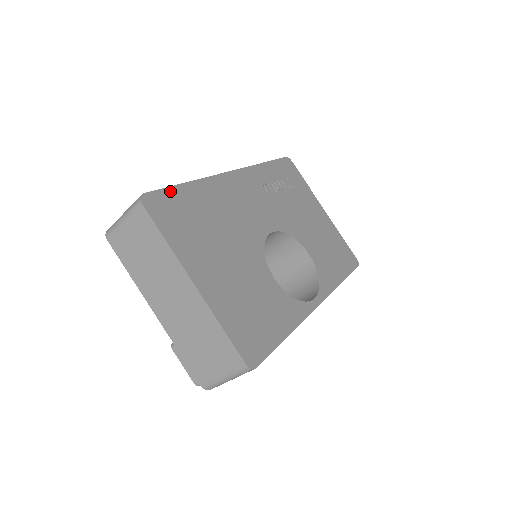
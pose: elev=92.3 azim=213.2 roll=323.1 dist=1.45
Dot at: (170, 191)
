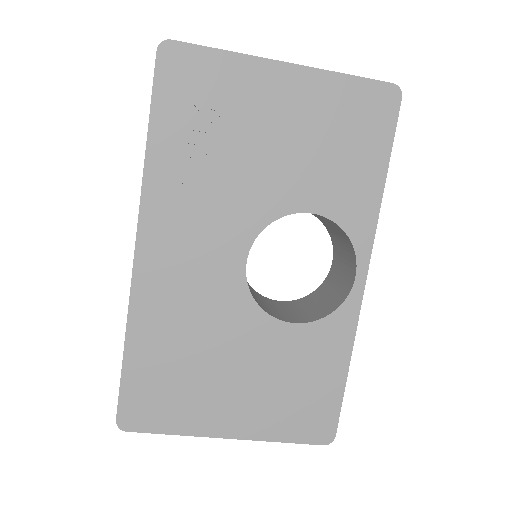
Dot at: (126, 384)
